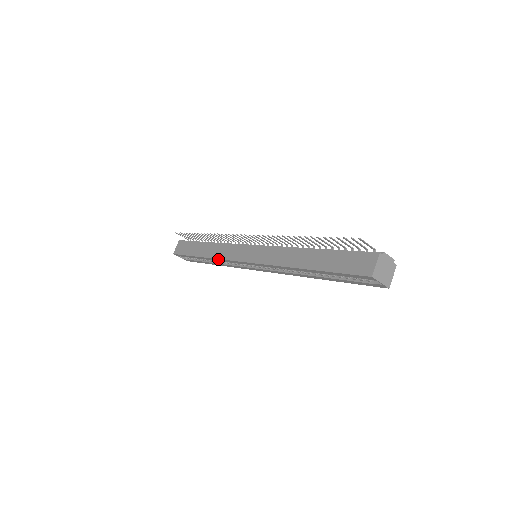
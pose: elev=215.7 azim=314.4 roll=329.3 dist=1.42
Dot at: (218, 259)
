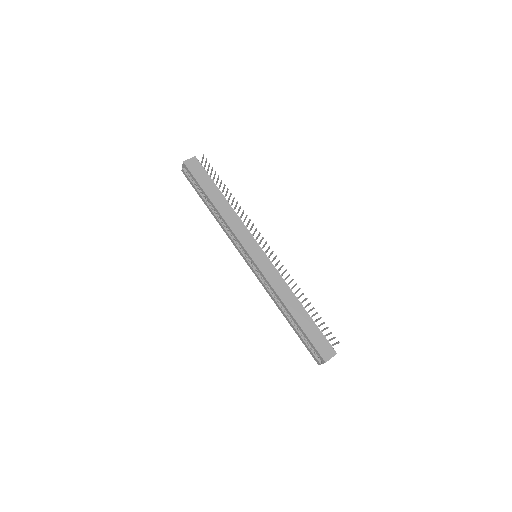
Dot at: (229, 226)
